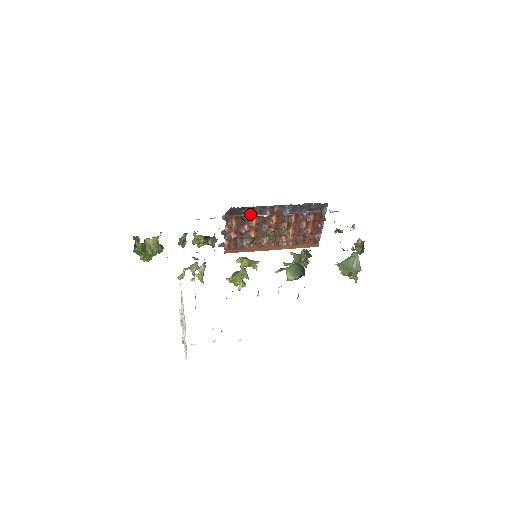
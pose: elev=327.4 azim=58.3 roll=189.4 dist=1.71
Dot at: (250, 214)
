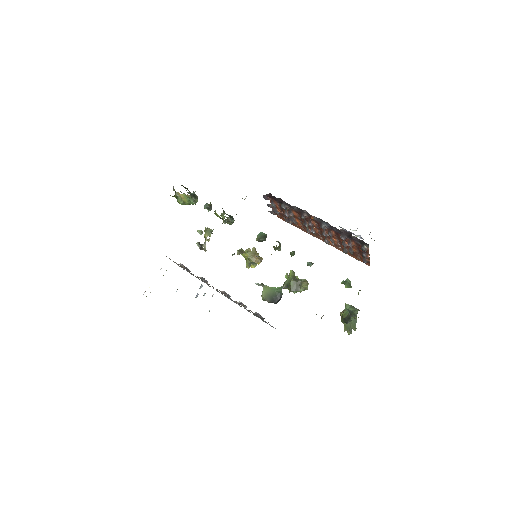
Dot at: (289, 207)
